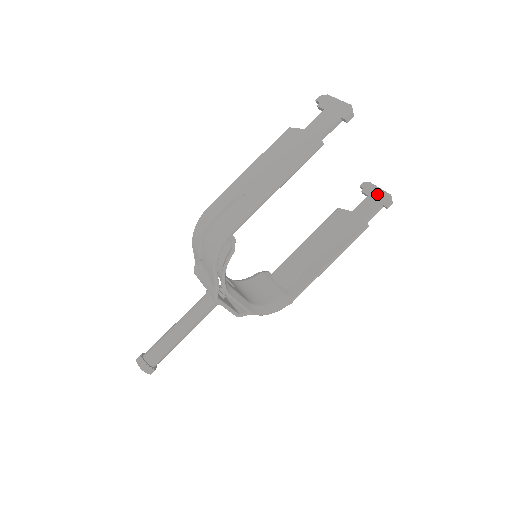
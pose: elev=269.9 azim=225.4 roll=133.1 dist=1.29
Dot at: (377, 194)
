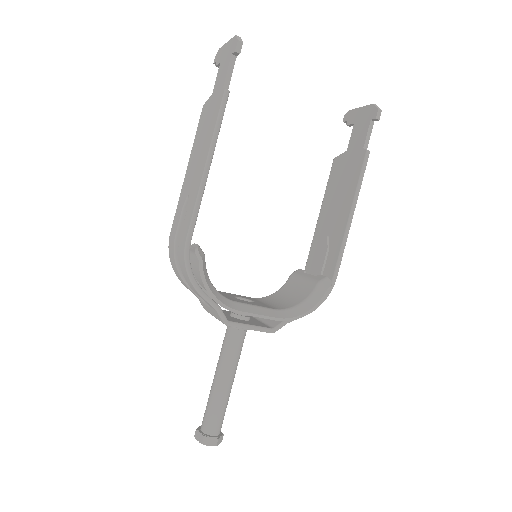
Dot at: (361, 115)
